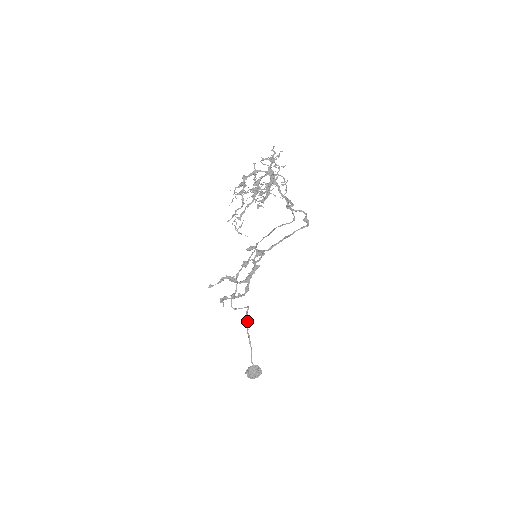
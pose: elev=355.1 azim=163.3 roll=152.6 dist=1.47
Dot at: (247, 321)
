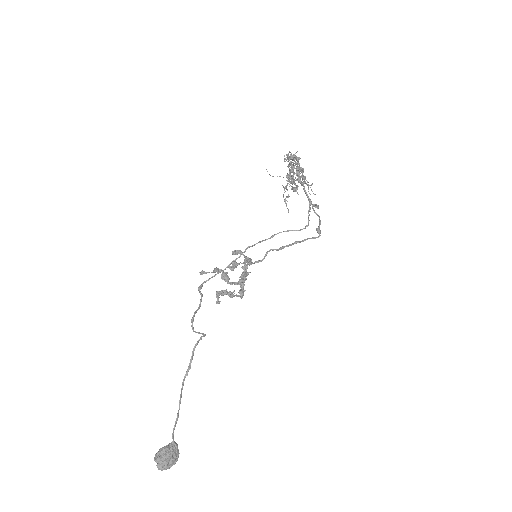
Dot at: (191, 360)
